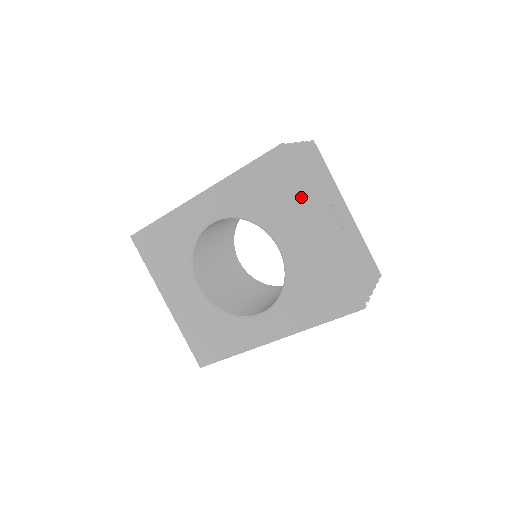
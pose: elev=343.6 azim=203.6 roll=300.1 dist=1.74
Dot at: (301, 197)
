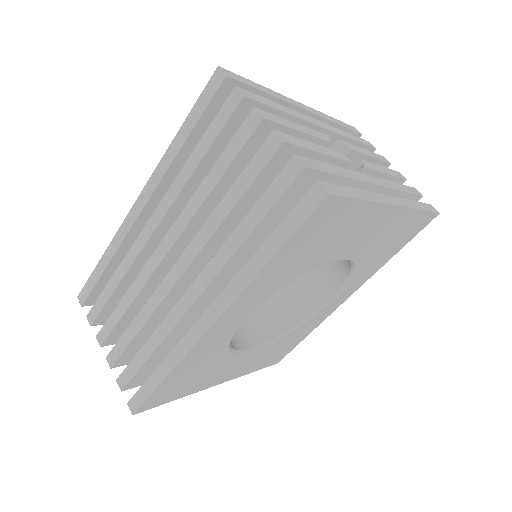
Dot at: (367, 210)
